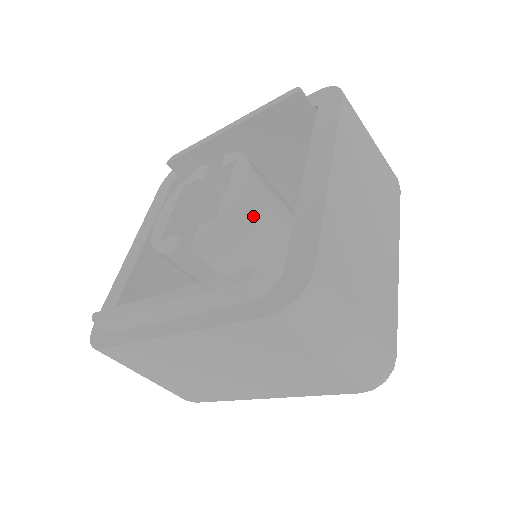
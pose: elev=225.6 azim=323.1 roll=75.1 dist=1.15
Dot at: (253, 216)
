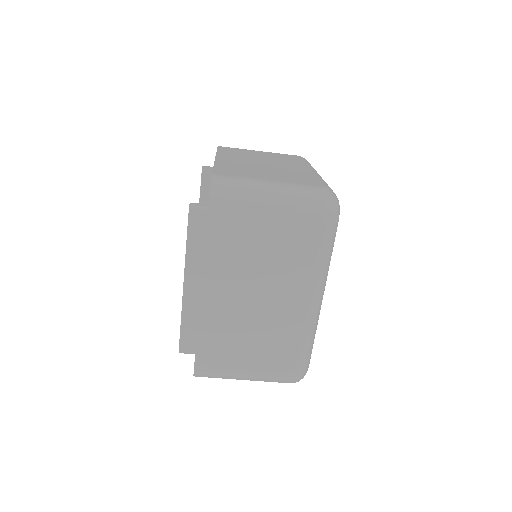
Dot at: occluded
